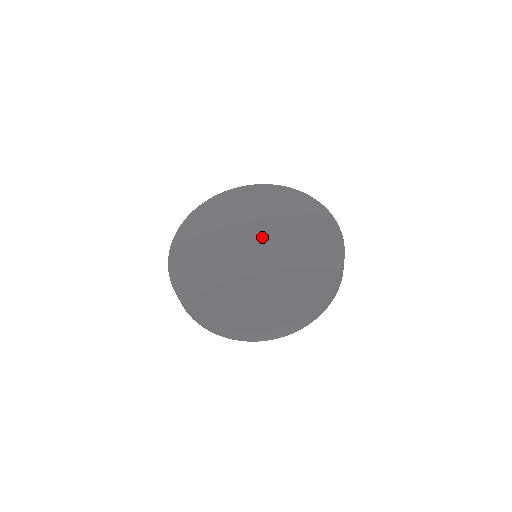
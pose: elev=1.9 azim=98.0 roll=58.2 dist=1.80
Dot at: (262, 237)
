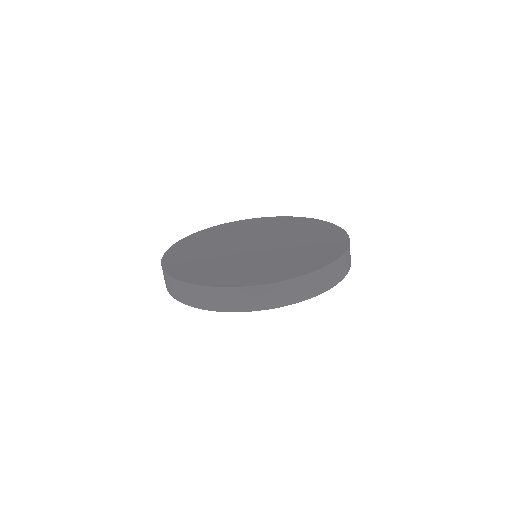
Dot at: (272, 242)
